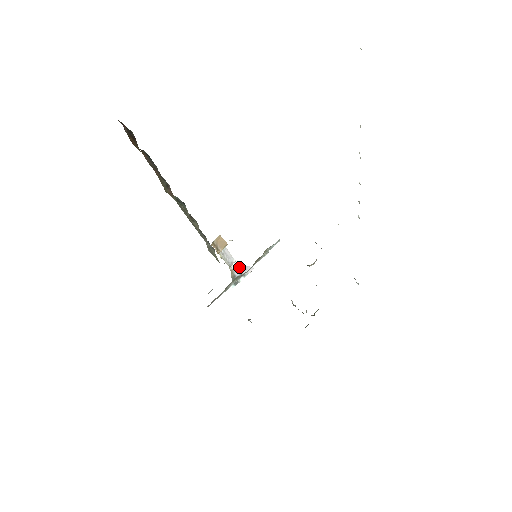
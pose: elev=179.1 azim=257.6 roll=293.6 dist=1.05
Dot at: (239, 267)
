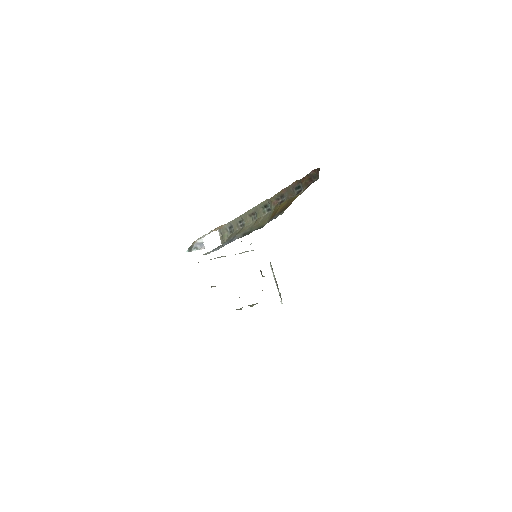
Dot at: (200, 242)
